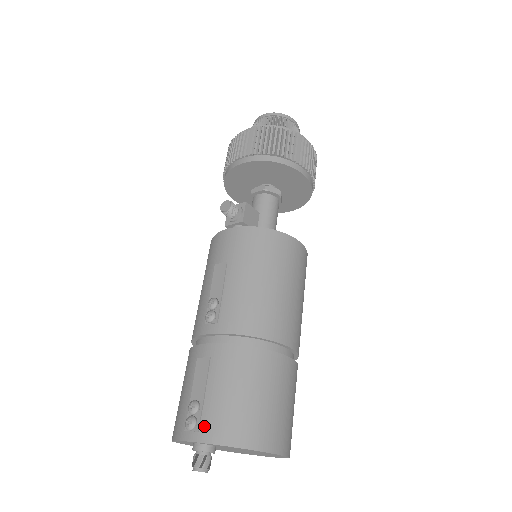
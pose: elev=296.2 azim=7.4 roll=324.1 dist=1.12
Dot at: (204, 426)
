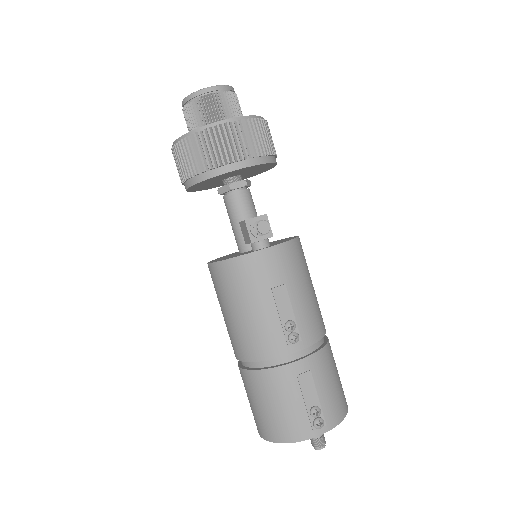
Dot at: (327, 419)
